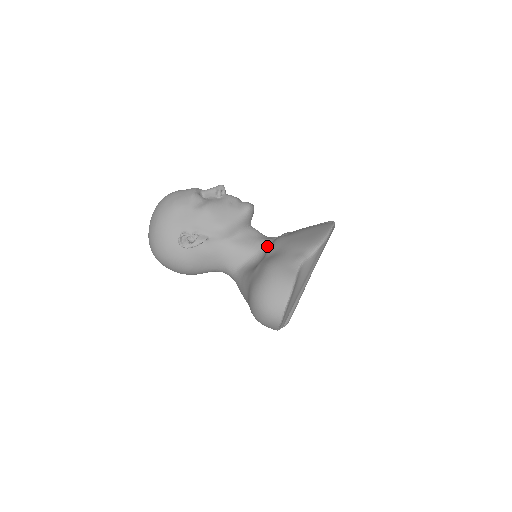
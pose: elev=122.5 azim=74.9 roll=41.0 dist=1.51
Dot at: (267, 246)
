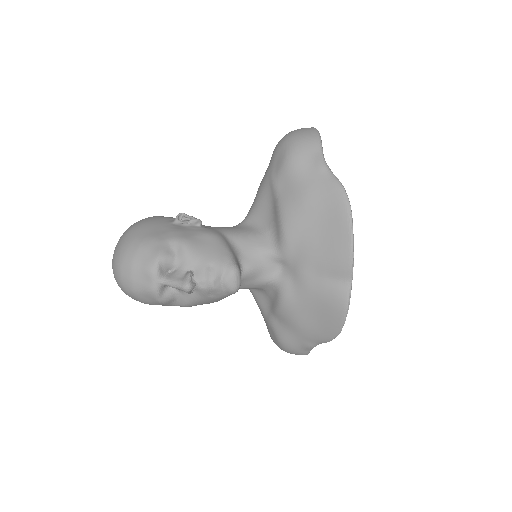
Dot at: (270, 290)
